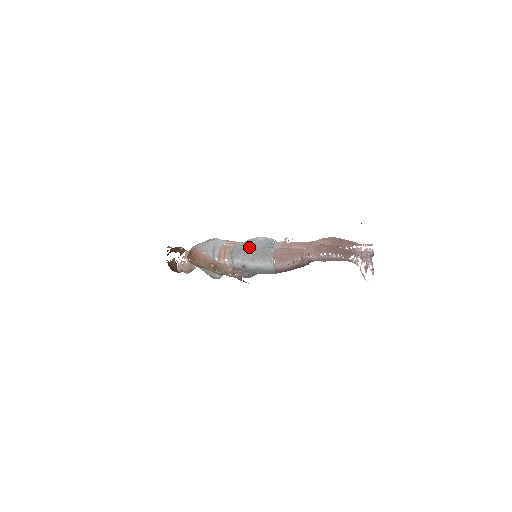
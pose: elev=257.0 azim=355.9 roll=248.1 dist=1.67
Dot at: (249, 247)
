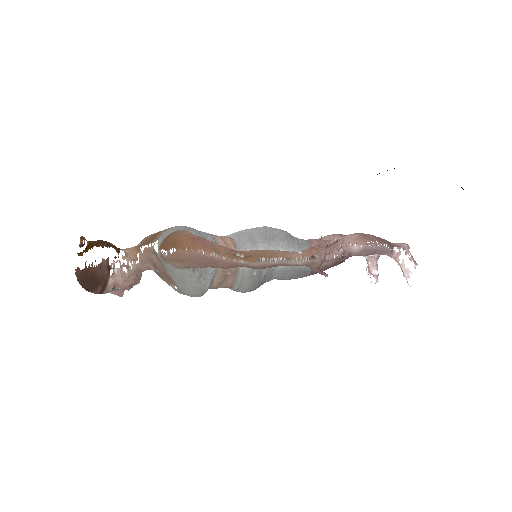
Dot at: (272, 232)
